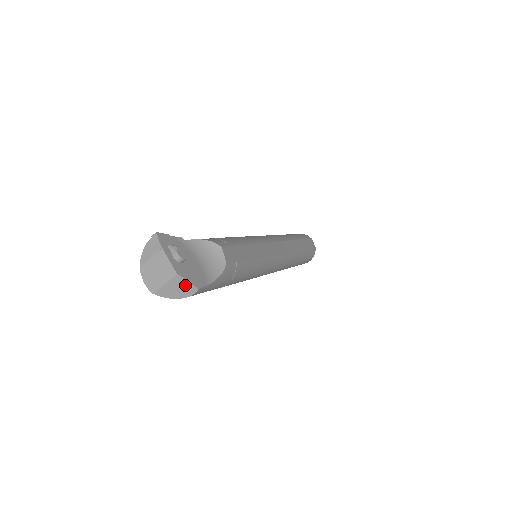
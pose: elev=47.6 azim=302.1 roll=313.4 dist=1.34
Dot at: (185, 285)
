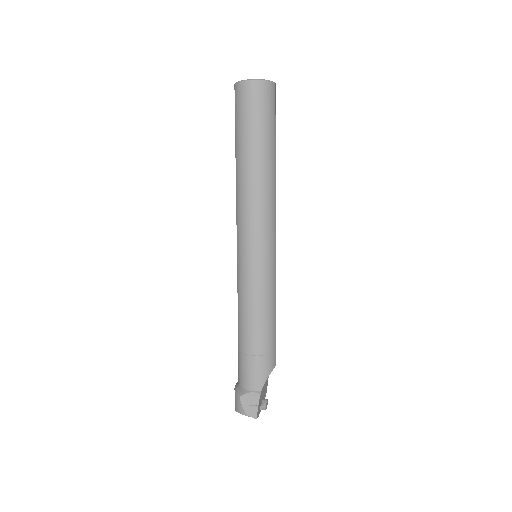
Dot at: occluded
